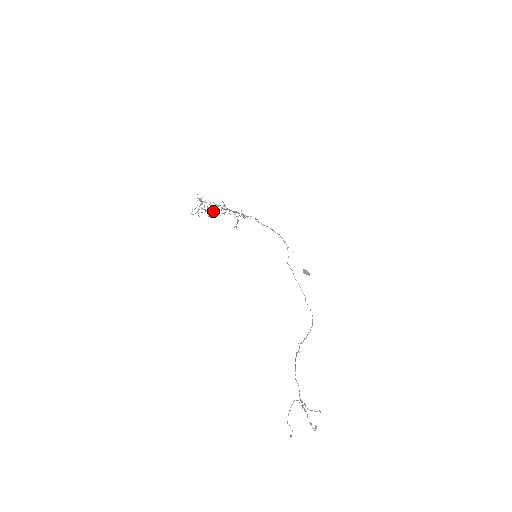
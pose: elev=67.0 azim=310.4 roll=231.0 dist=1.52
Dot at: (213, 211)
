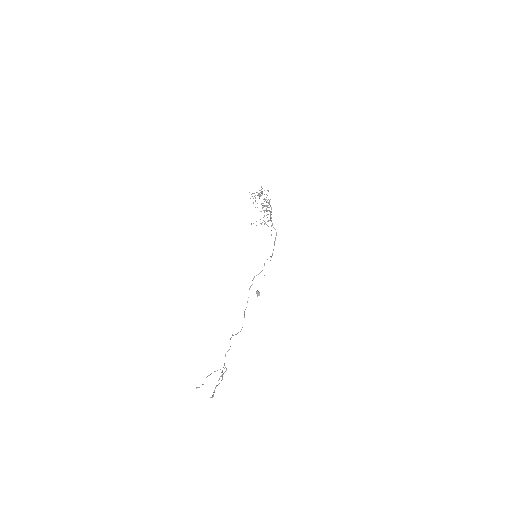
Dot at: occluded
